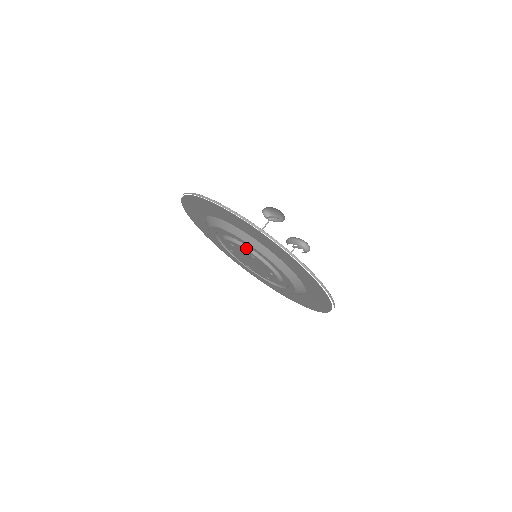
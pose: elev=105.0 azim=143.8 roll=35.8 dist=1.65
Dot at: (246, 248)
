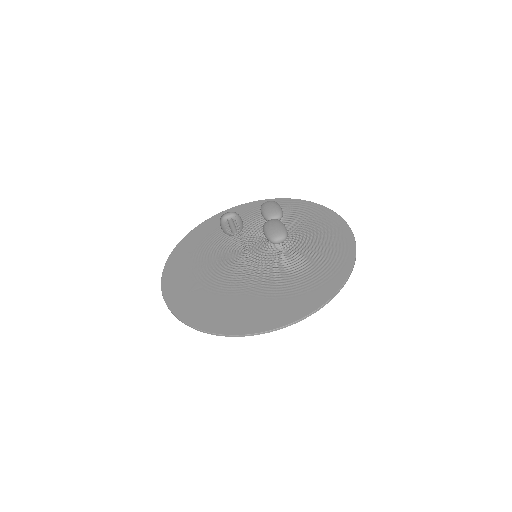
Dot at: occluded
